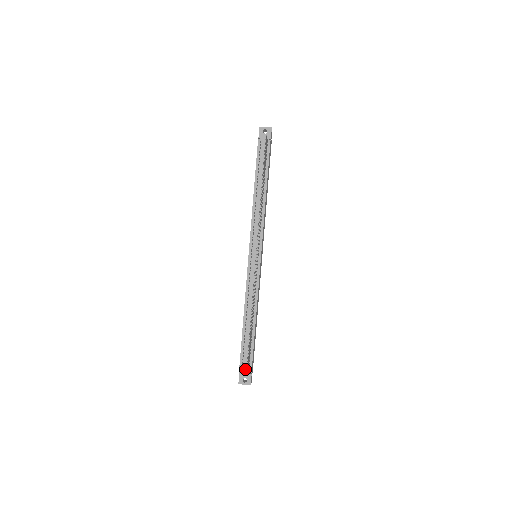
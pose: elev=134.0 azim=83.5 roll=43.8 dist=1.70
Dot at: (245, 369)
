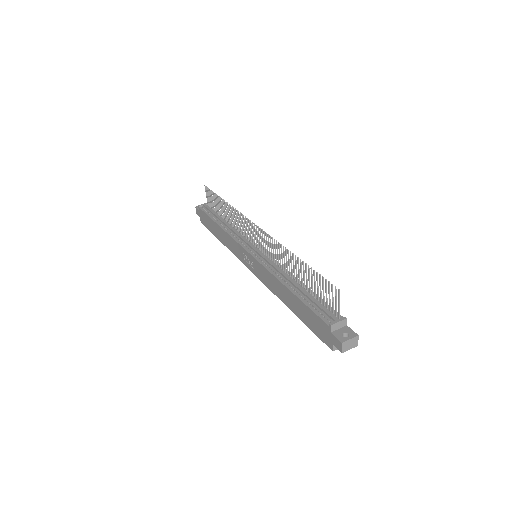
Dot at: (333, 317)
